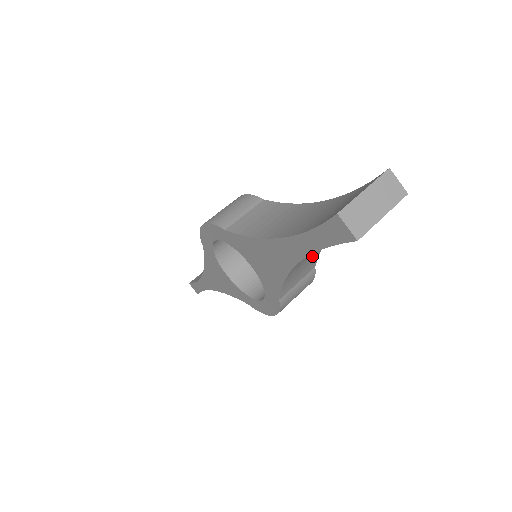
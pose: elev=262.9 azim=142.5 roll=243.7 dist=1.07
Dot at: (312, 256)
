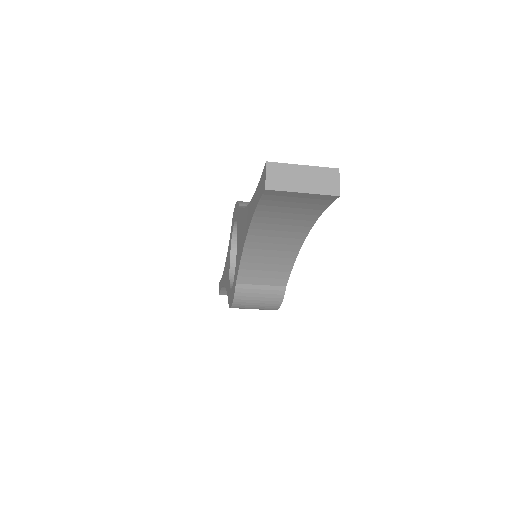
Dot at: (280, 260)
